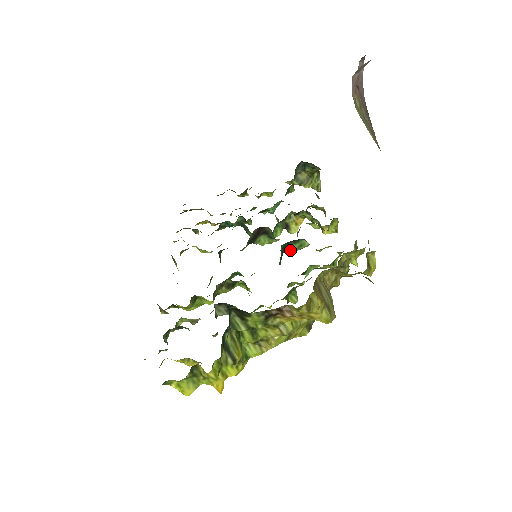
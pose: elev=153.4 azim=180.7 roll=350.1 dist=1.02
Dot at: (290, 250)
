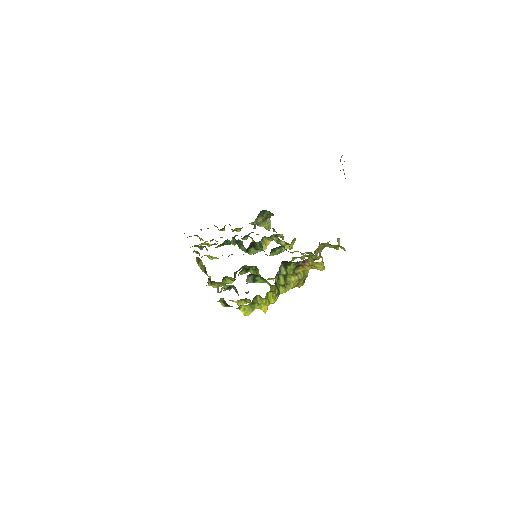
Dot at: (272, 254)
